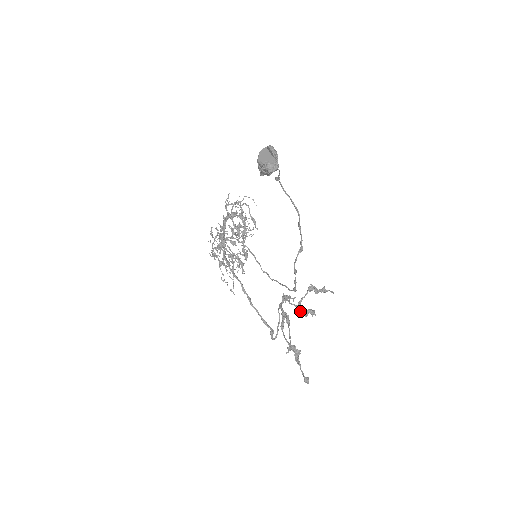
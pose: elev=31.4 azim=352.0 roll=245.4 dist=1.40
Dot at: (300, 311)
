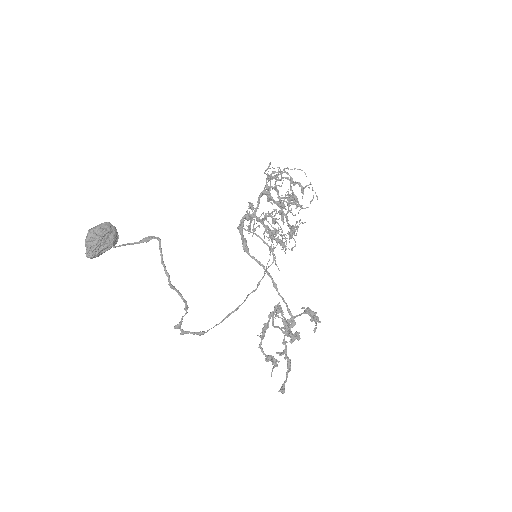
Dot at: (287, 329)
